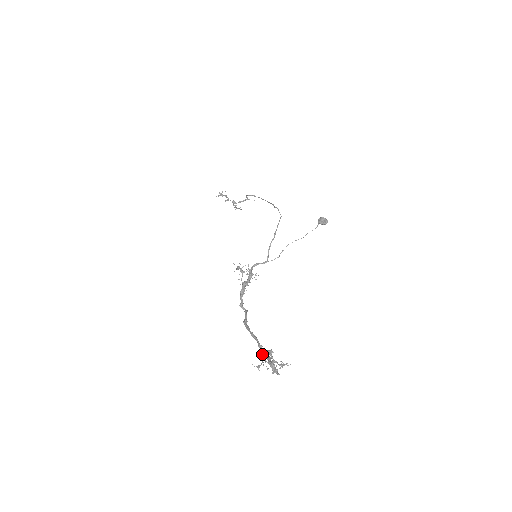
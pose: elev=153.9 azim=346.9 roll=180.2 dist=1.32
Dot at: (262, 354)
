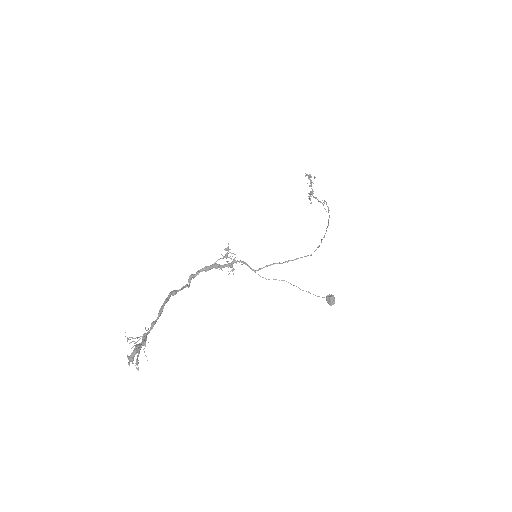
Dot at: occluded
